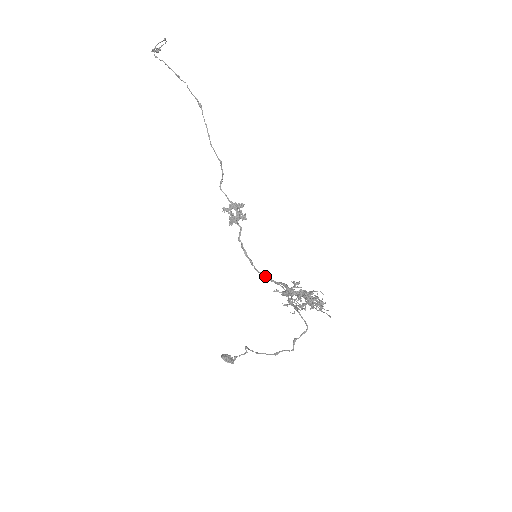
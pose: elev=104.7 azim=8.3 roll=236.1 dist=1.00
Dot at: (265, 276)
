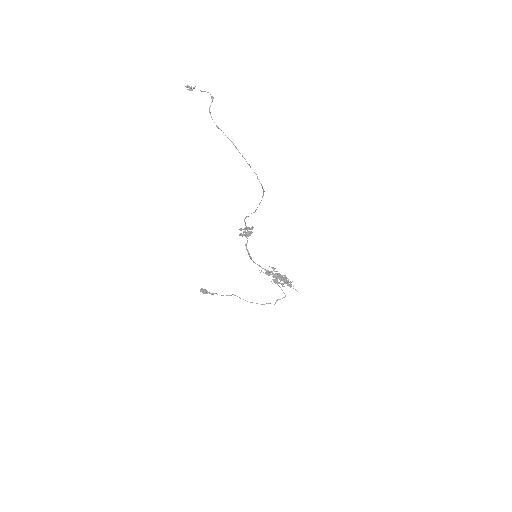
Dot at: (259, 266)
